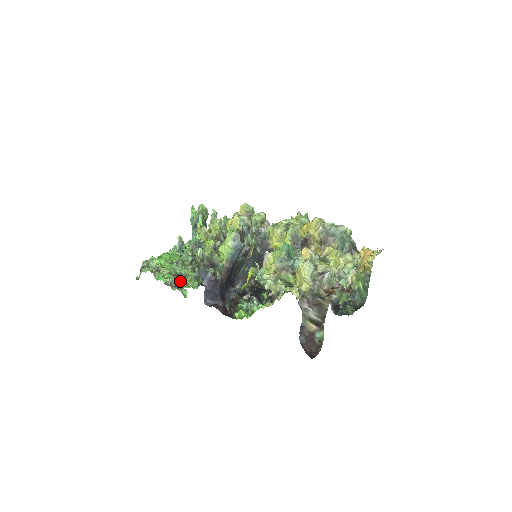
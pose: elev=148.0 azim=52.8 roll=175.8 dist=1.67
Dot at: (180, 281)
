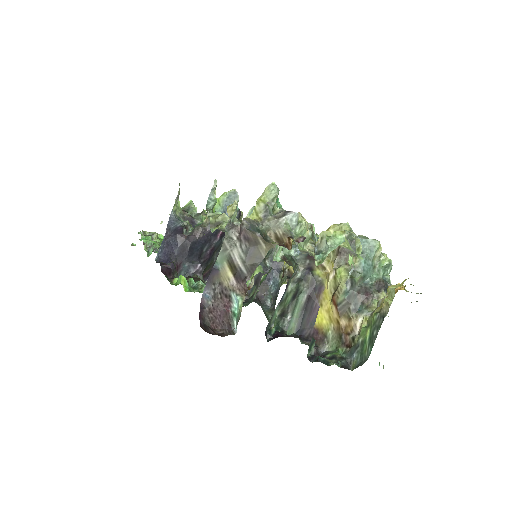
Dot at: occluded
